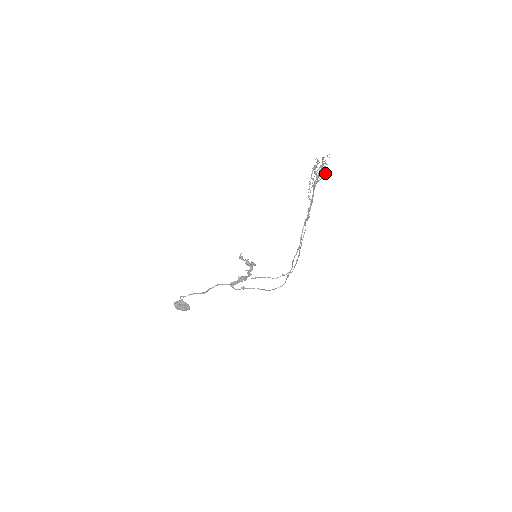
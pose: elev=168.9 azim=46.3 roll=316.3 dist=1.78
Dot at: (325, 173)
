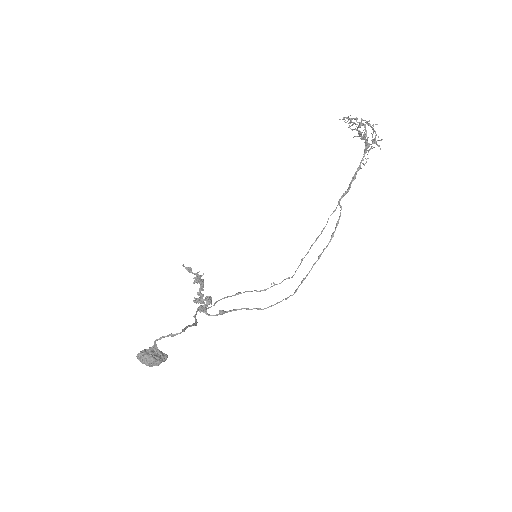
Dot at: (360, 136)
